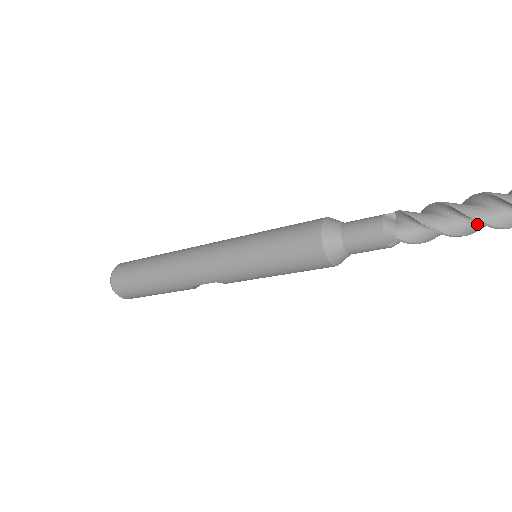
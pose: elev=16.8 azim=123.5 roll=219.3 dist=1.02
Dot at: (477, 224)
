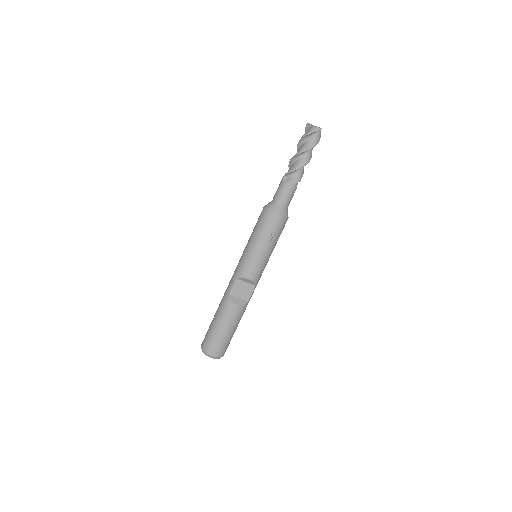
Dot at: (304, 144)
